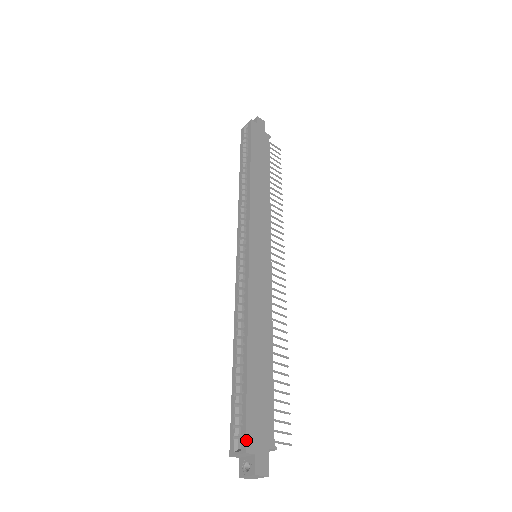
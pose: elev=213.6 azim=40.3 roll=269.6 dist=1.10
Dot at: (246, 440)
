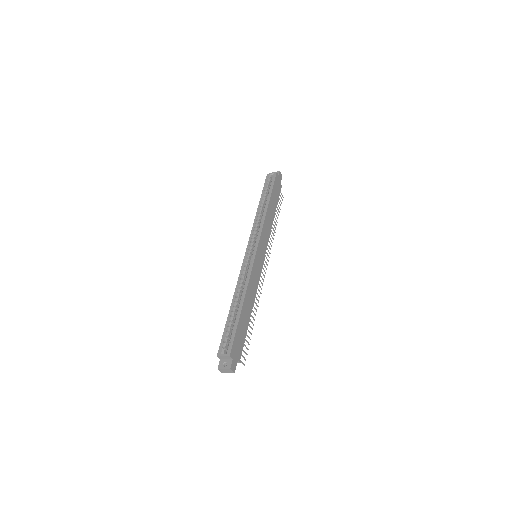
Dot at: (231, 350)
